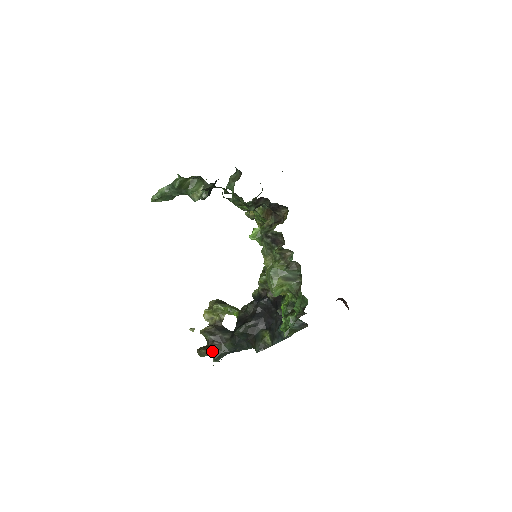
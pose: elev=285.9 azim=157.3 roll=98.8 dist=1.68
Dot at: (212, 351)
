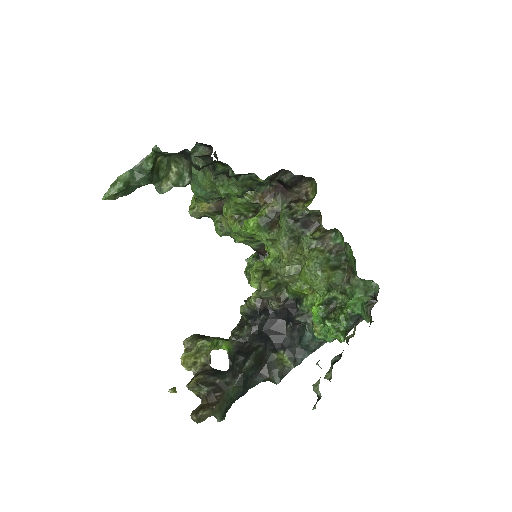
Dot at: (218, 407)
